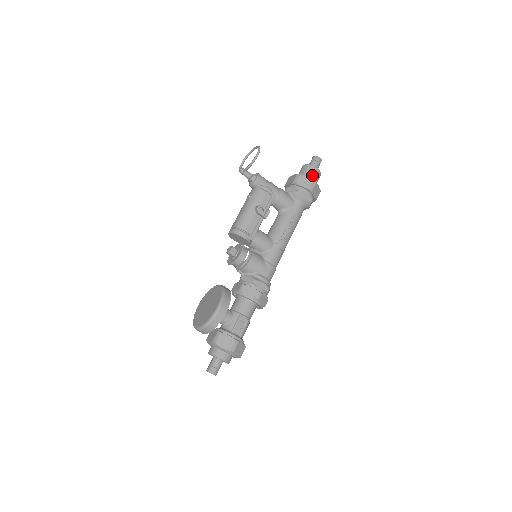
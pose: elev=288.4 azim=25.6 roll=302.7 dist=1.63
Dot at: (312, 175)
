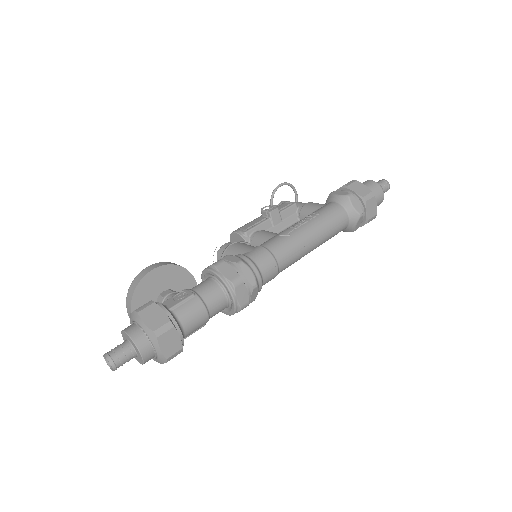
Dot at: occluded
